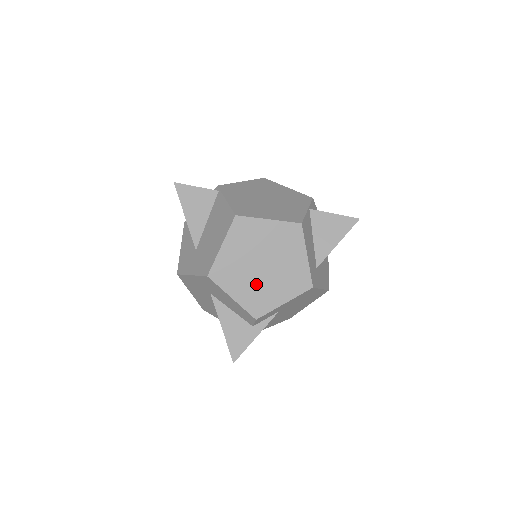
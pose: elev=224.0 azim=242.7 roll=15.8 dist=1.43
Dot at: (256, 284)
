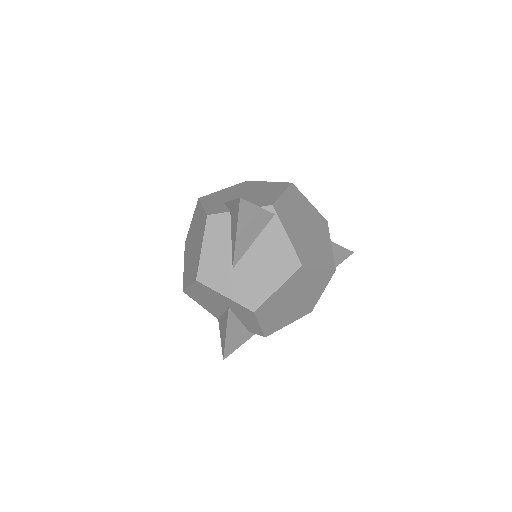
Dot at: (281, 314)
